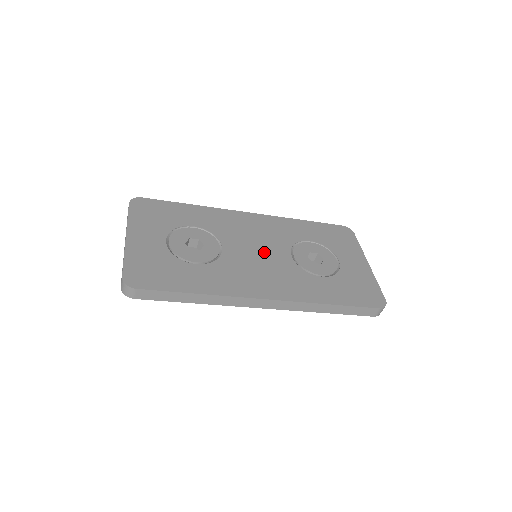
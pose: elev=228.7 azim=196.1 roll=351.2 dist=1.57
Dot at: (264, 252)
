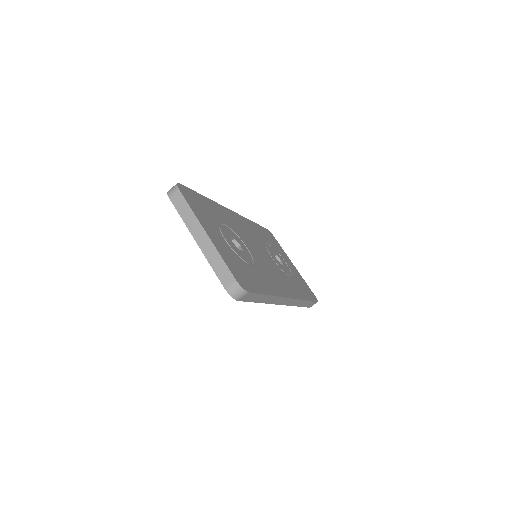
Dot at: (262, 253)
